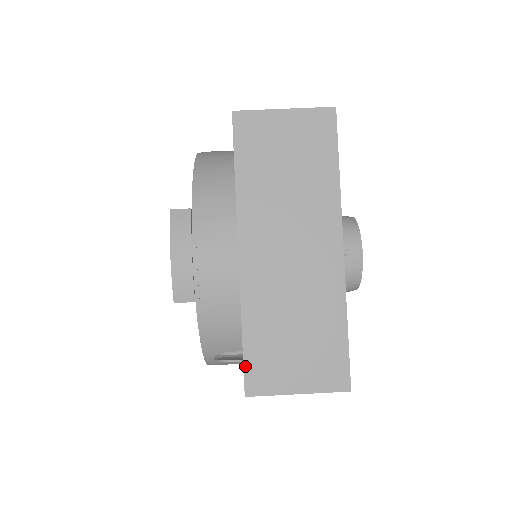
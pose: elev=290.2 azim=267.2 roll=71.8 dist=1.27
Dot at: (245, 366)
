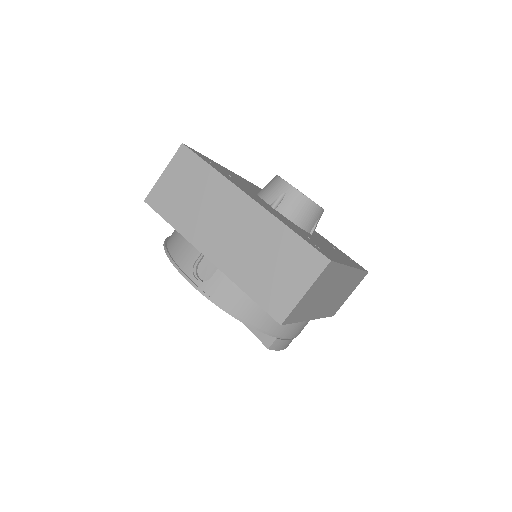
Dot at: (330, 316)
